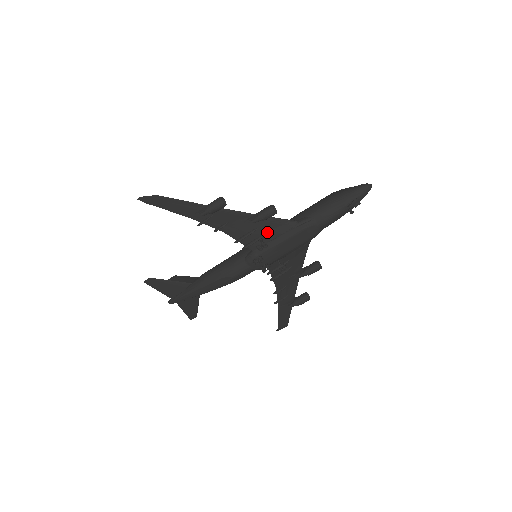
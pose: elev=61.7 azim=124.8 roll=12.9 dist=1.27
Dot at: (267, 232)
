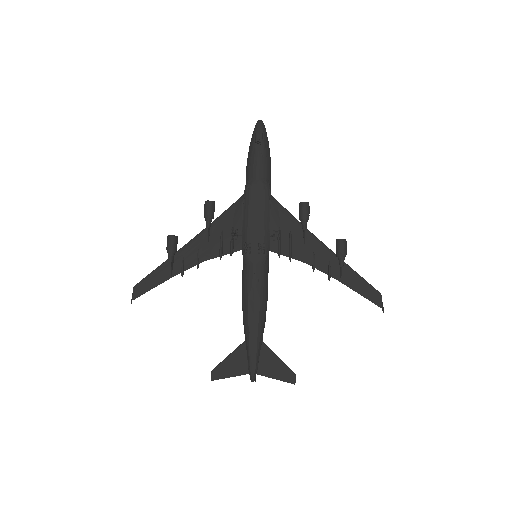
Dot at: (232, 225)
